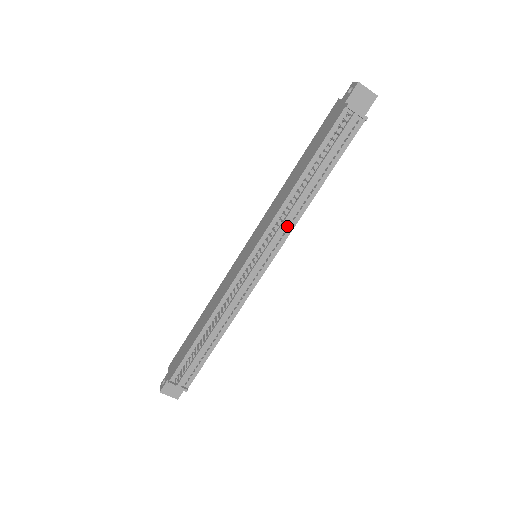
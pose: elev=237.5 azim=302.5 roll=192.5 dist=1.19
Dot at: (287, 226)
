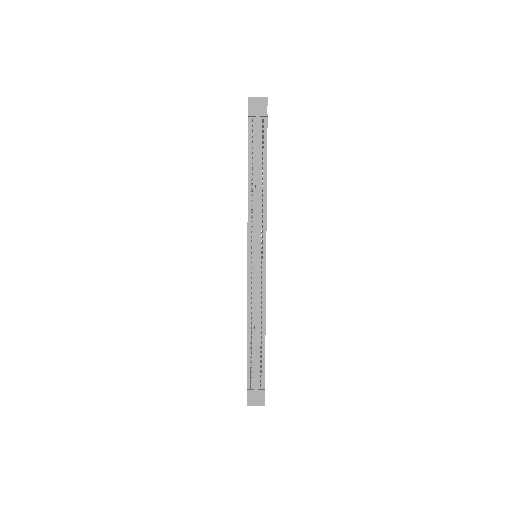
Dot at: (261, 219)
